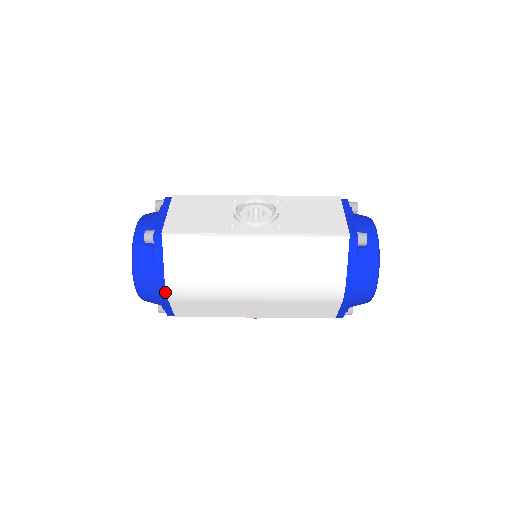
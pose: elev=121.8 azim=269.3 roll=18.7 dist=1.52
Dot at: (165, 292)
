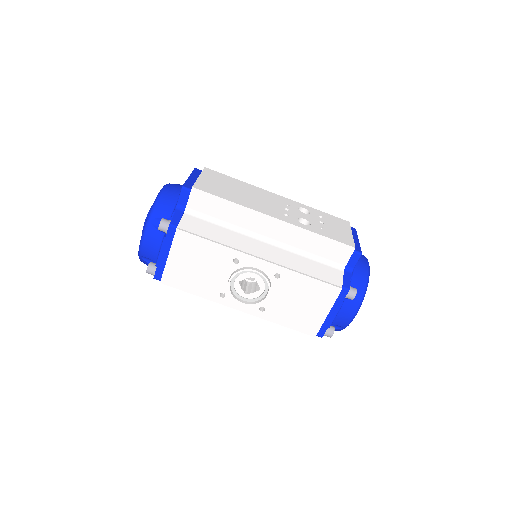
Dot at: occluded
